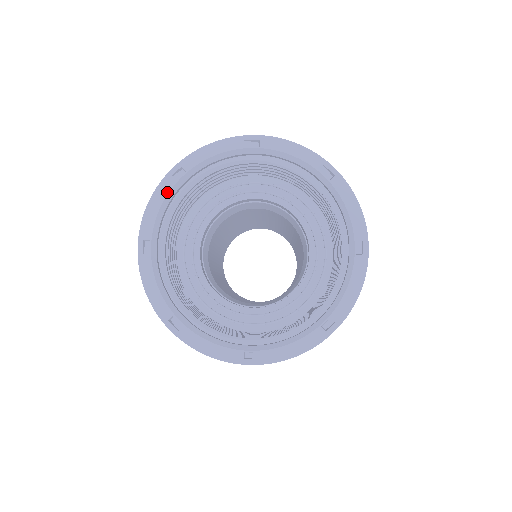
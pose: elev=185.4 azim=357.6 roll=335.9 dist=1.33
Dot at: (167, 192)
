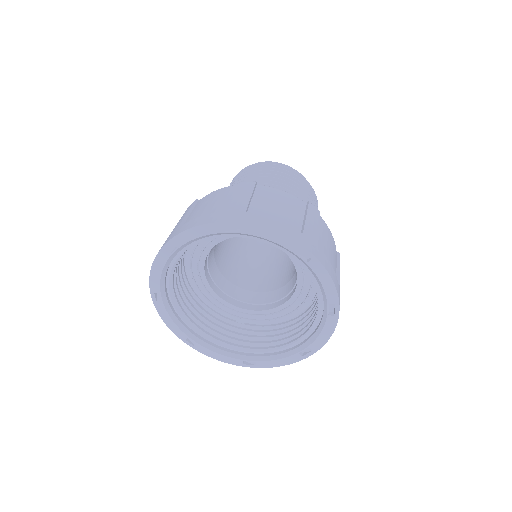
Dot at: (165, 311)
